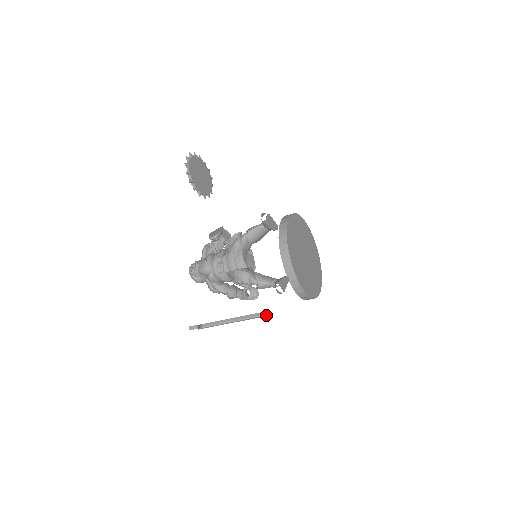
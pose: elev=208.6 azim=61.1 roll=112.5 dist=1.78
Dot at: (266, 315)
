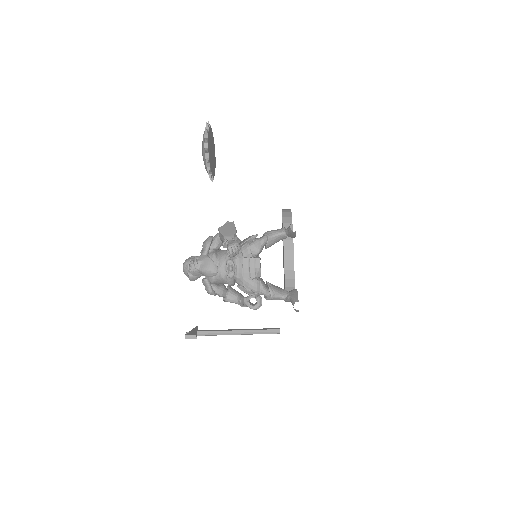
Dot at: (279, 333)
